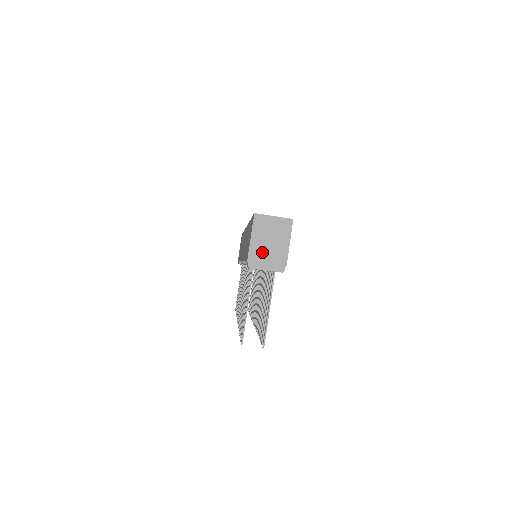
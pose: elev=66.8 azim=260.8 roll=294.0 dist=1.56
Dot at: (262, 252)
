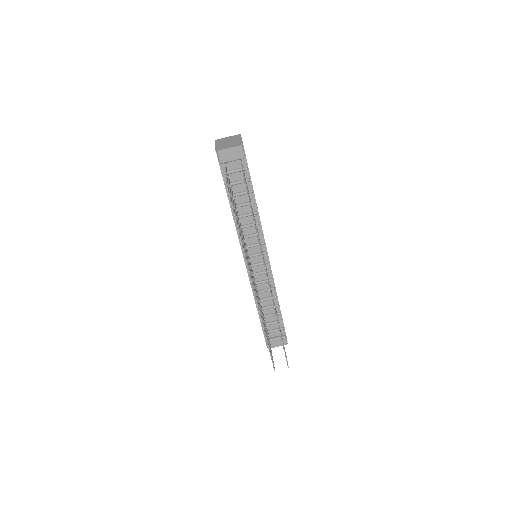
Dot at: (224, 145)
